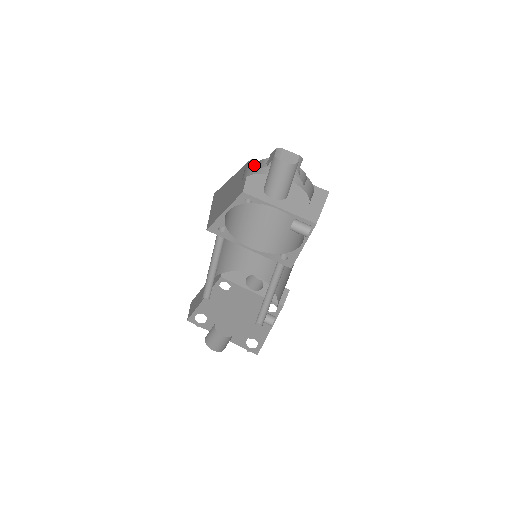
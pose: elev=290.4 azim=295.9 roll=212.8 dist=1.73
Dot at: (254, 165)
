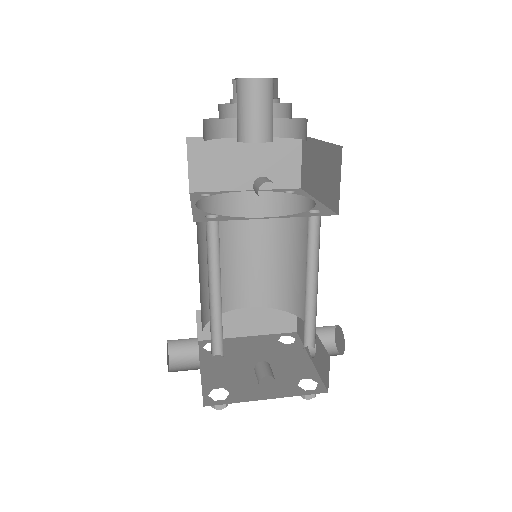
Dot at: occluded
